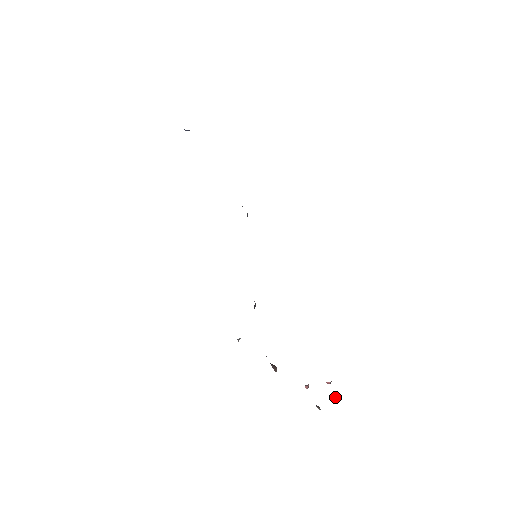
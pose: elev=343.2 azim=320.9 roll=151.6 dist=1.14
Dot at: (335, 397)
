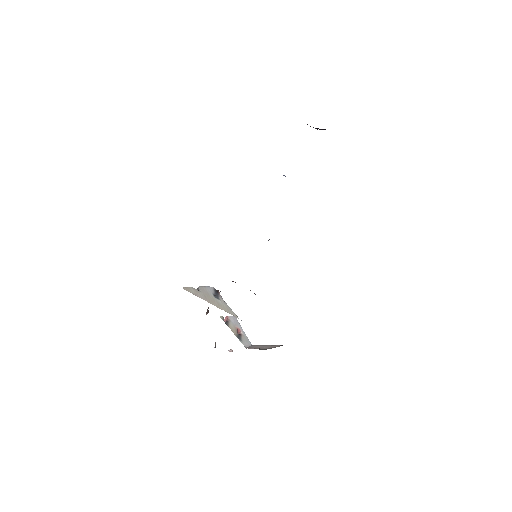
Dot at: (231, 349)
